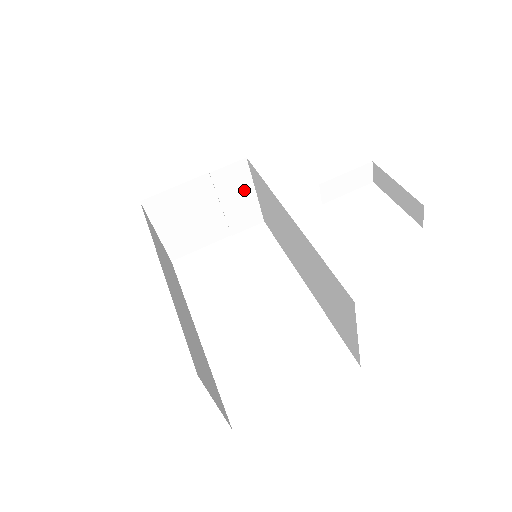
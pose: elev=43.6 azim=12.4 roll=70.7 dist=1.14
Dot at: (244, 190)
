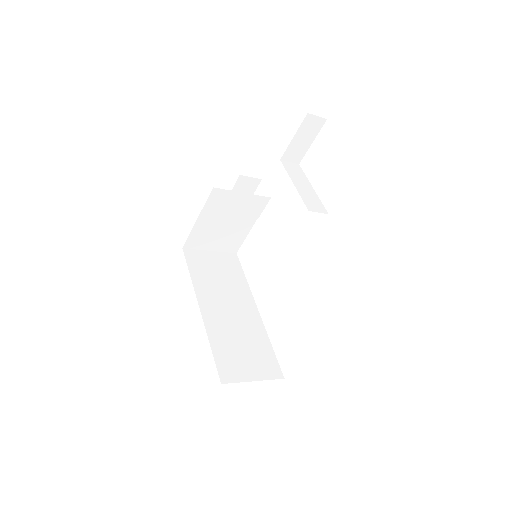
Dot at: (234, 198)
